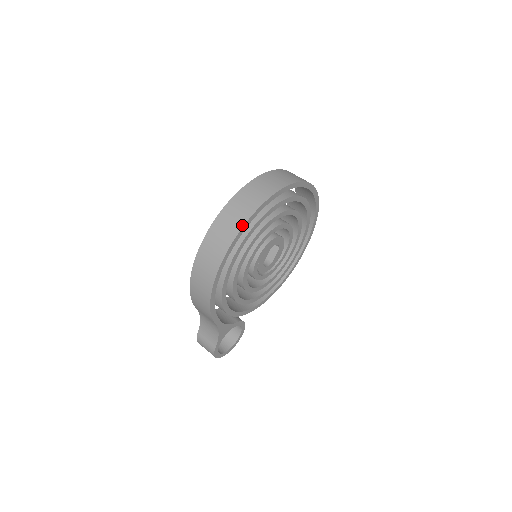
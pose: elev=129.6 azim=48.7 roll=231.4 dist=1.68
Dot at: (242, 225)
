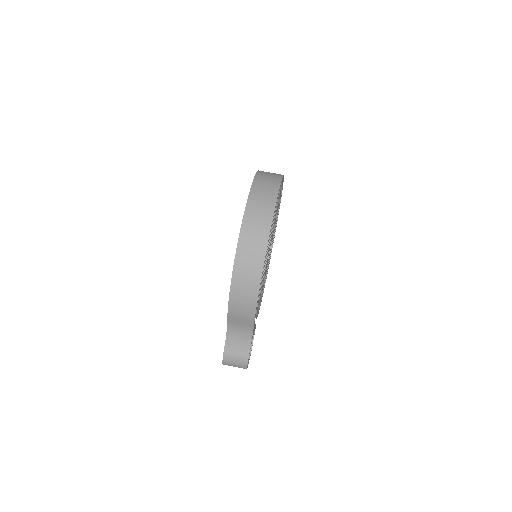
Dot at: (272, 214)
